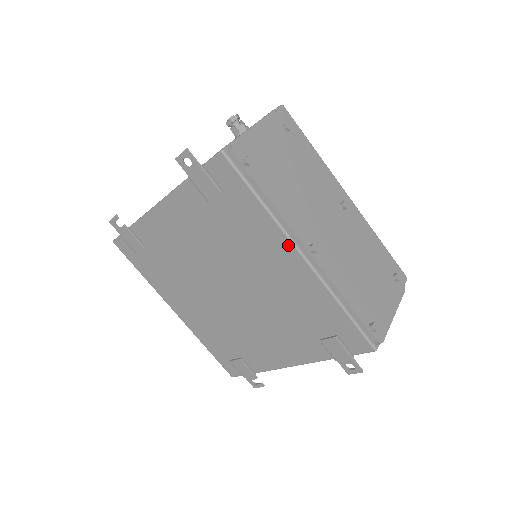
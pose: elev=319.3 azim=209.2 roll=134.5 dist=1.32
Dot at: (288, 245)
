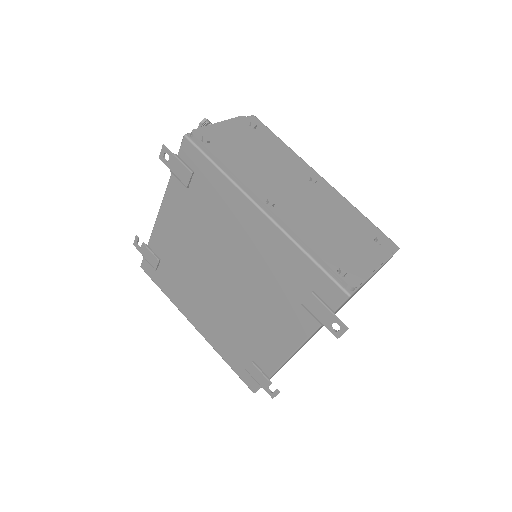
Dot at: (248, 203)
